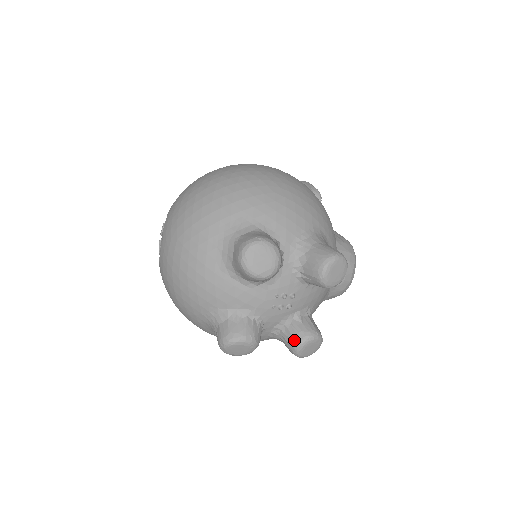
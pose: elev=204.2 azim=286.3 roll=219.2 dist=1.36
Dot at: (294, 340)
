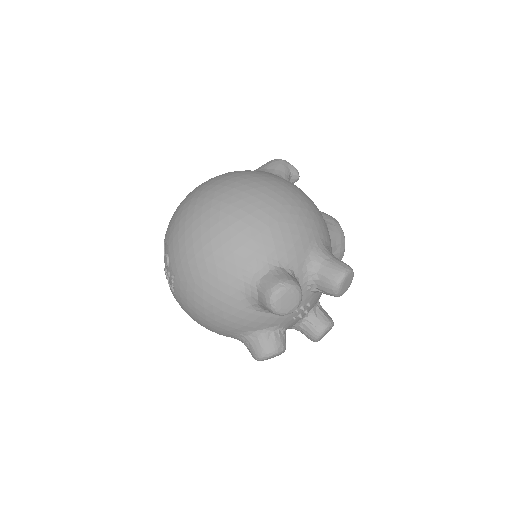
Dot at: (313, 334)
